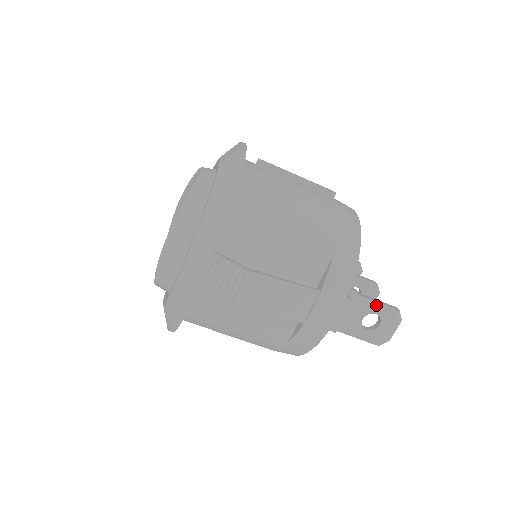
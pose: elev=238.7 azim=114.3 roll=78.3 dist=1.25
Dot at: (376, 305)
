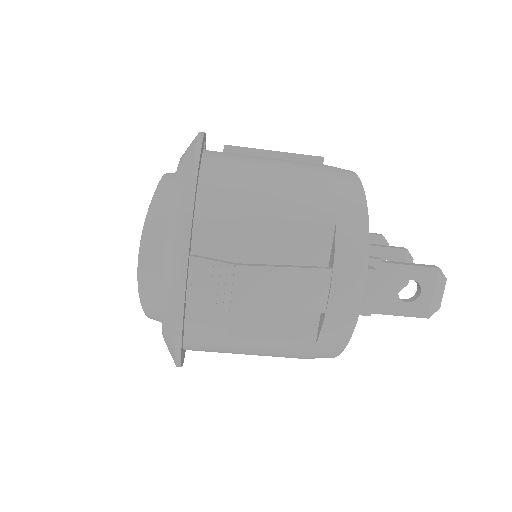
Dot at: (408, 269)
